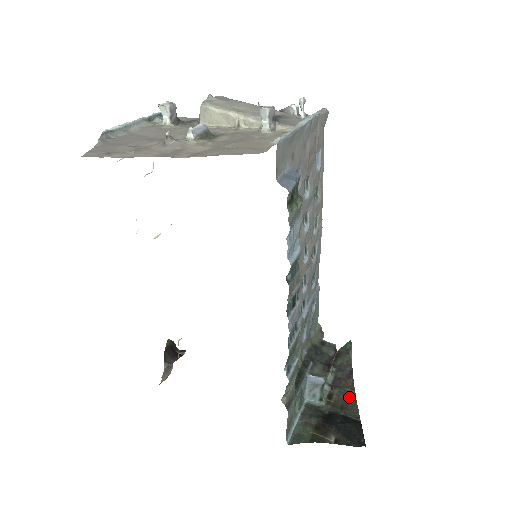
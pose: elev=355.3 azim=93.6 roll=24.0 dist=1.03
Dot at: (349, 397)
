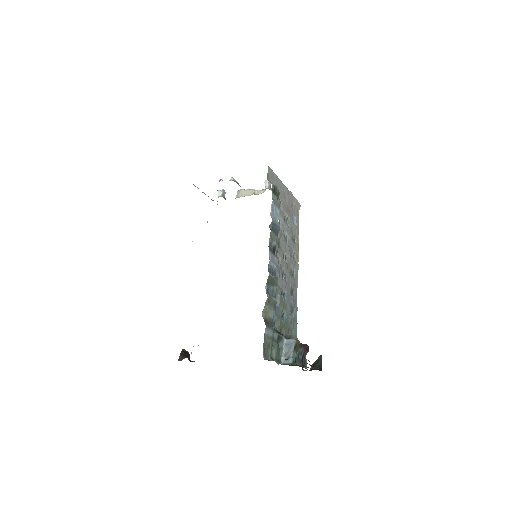
Dot at: occluded
